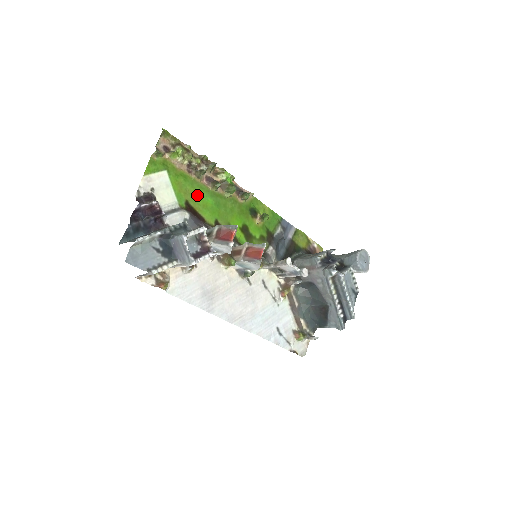
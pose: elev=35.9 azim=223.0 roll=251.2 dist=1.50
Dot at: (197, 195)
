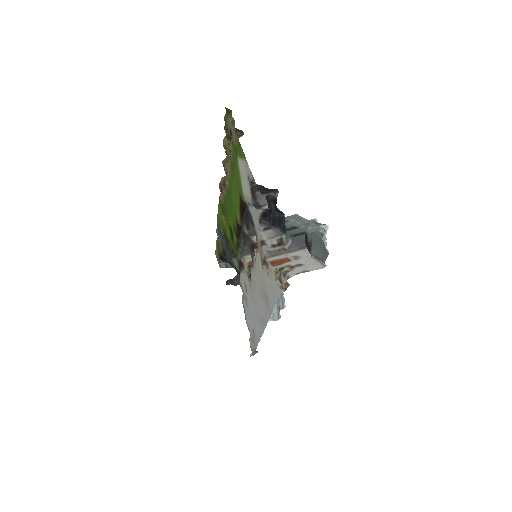
Dot at: (234, 190)
